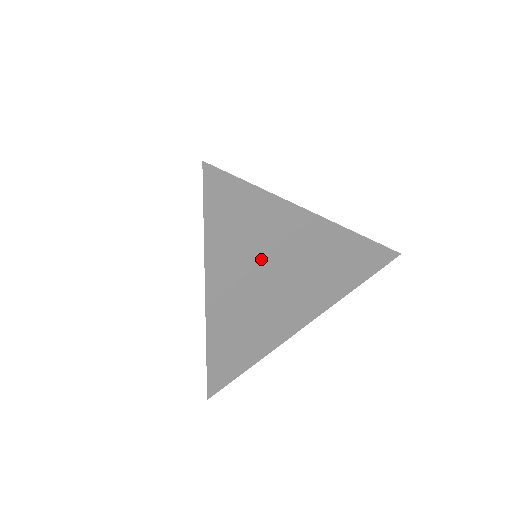
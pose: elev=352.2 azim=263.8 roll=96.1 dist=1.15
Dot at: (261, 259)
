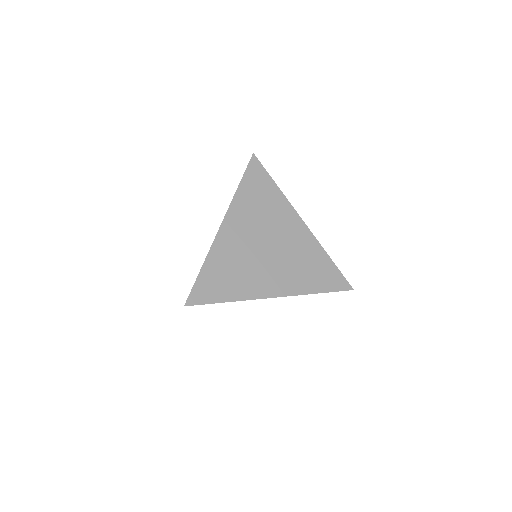
Dot at: occluded
